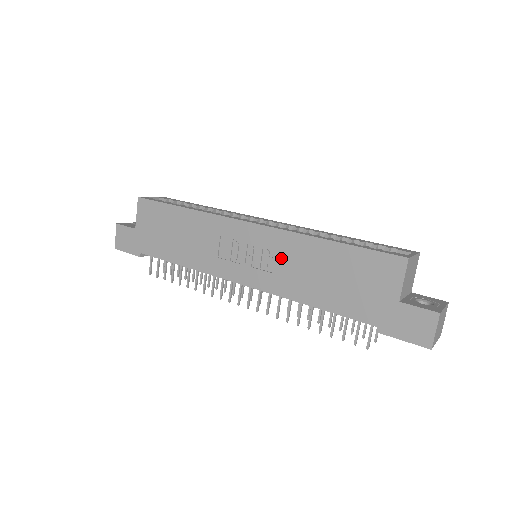
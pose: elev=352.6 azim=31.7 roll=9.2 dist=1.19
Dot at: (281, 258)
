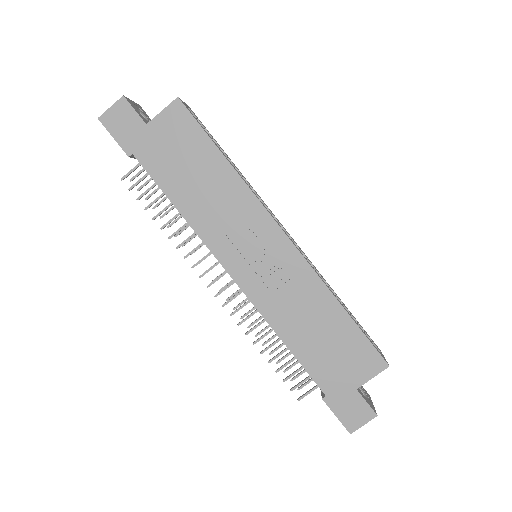
Dot at: (290, 287)
